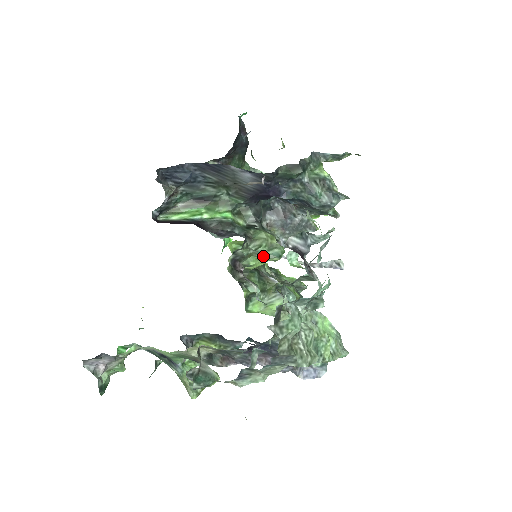
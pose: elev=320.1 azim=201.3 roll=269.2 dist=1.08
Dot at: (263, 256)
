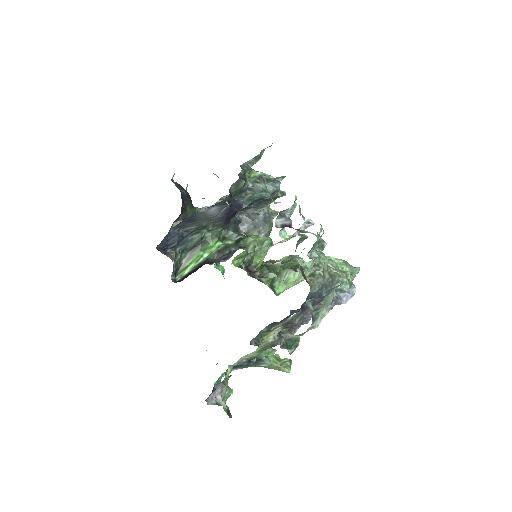
Dot at: (261, 252)
